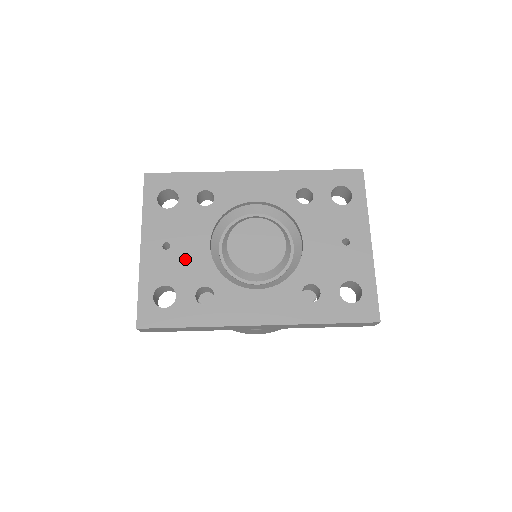
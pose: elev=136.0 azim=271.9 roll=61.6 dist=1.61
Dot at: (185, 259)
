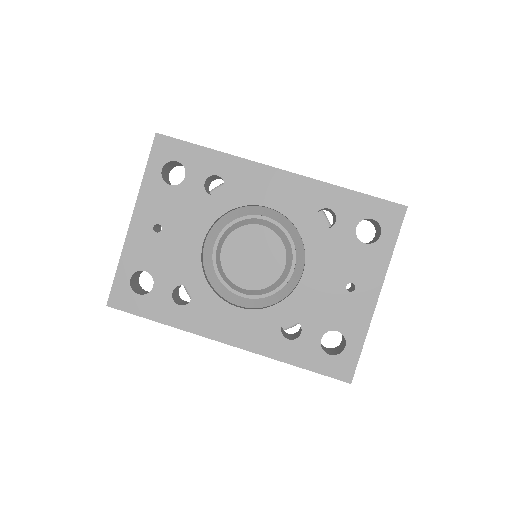
Dot at: (173, 249)
